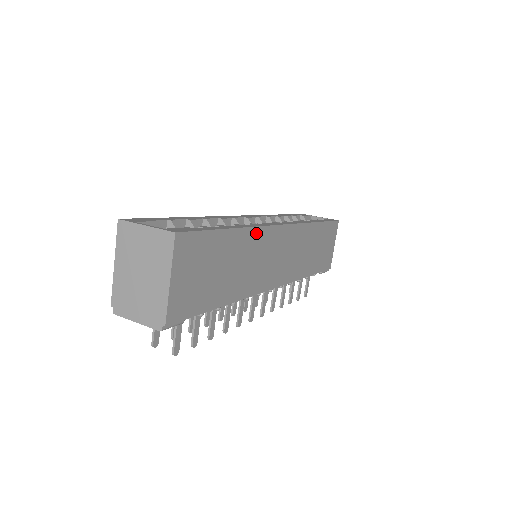
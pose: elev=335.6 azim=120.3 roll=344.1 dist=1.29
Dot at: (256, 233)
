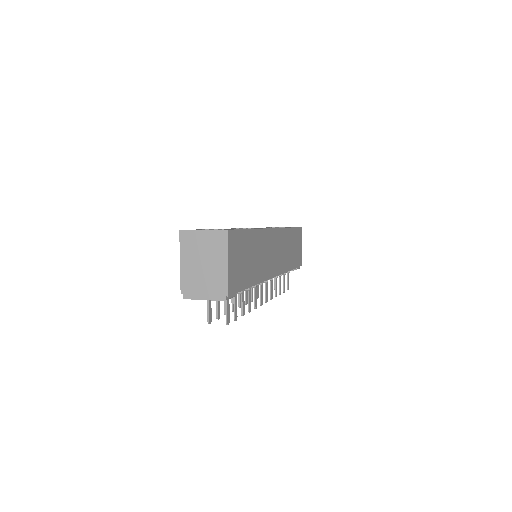
Dot at: (262, 233)
